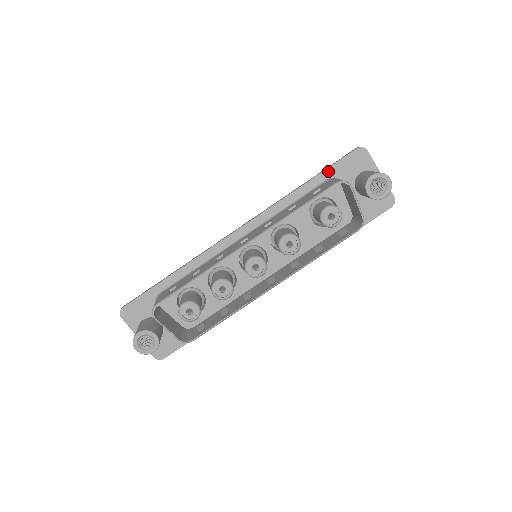
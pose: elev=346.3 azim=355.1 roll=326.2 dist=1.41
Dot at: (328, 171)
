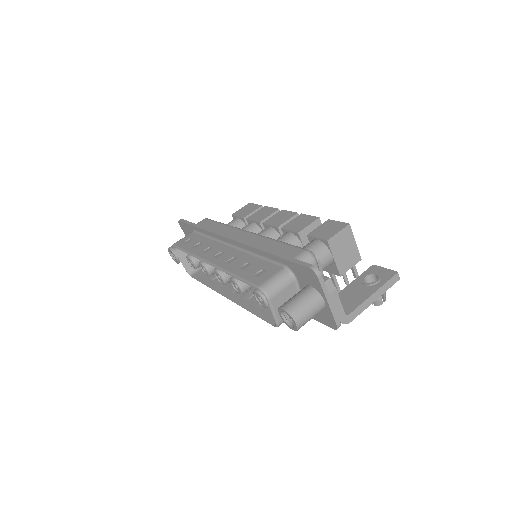
Dot at: (286, 261)
